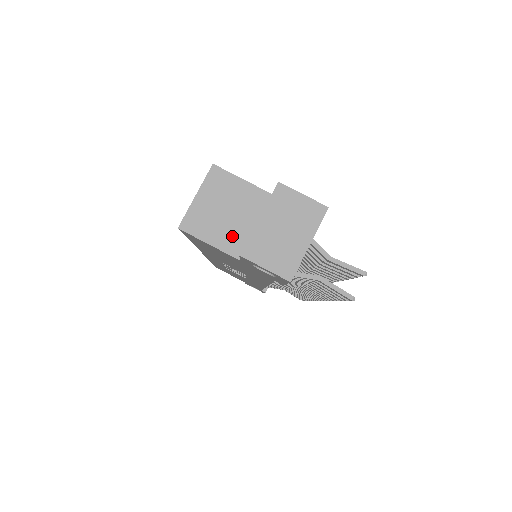
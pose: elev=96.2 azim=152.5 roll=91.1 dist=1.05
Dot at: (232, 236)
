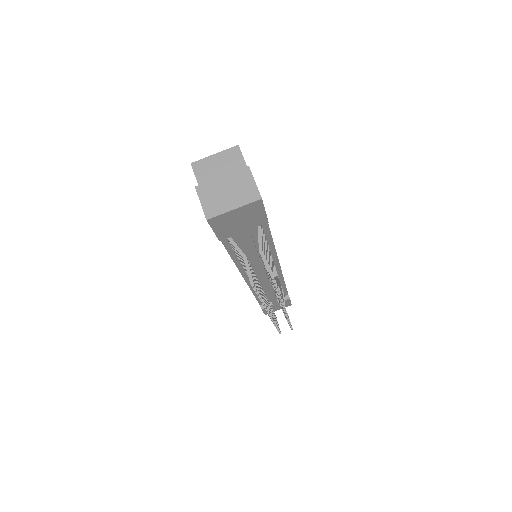
Dot at: occluded
